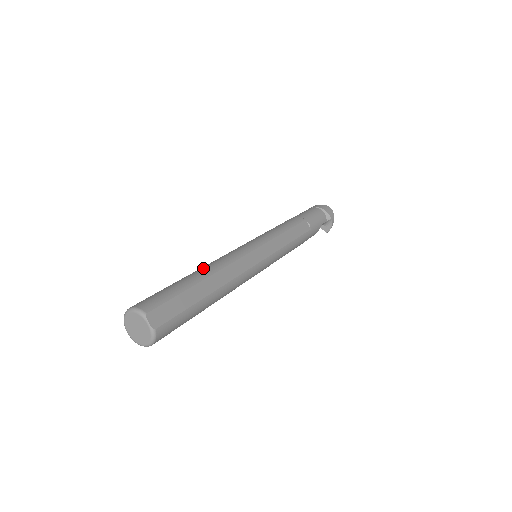
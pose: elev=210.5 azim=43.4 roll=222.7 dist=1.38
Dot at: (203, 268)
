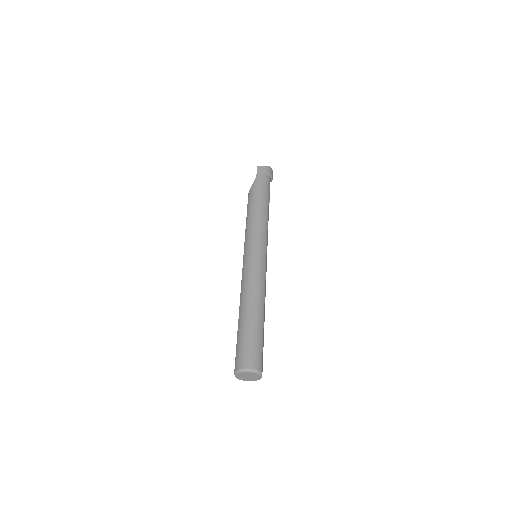
Dot at: (257, 303)
